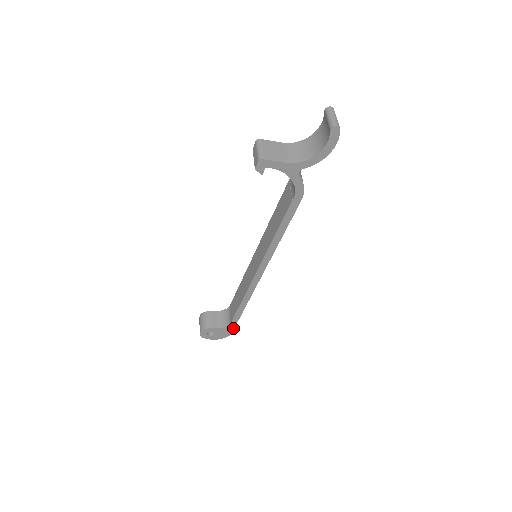
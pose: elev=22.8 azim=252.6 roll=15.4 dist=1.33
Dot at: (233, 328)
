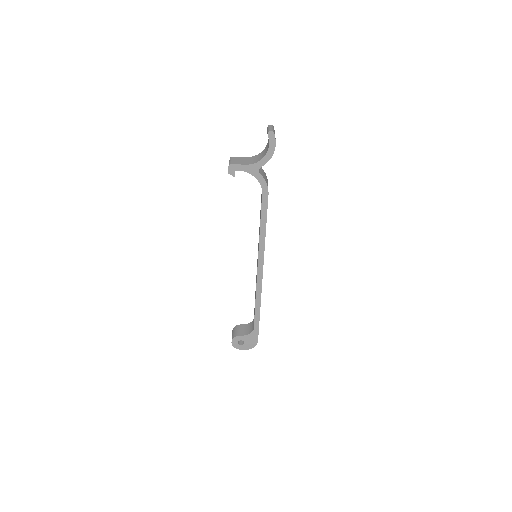
Dot at: (257, 335)
